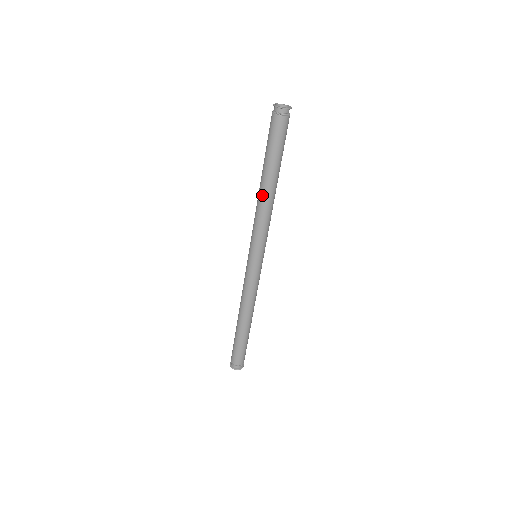
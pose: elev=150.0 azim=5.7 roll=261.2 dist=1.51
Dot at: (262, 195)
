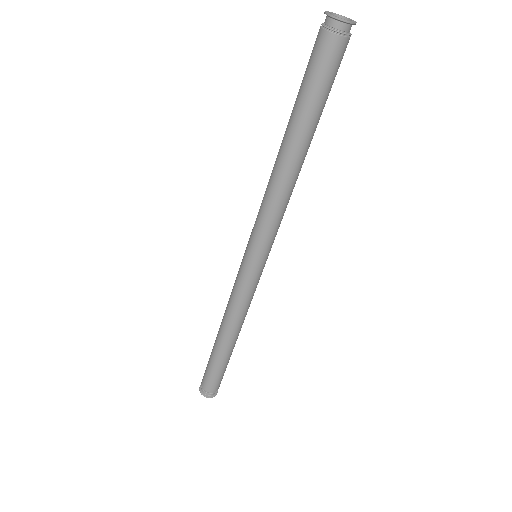
Dot at: (277, 165)
